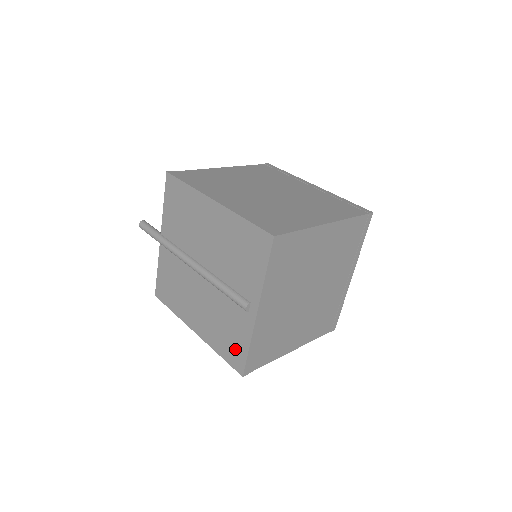
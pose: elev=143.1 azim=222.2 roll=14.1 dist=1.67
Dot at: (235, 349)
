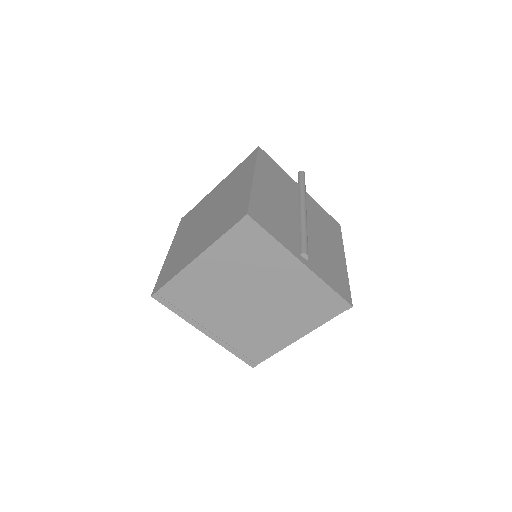
Dot at: occluded
